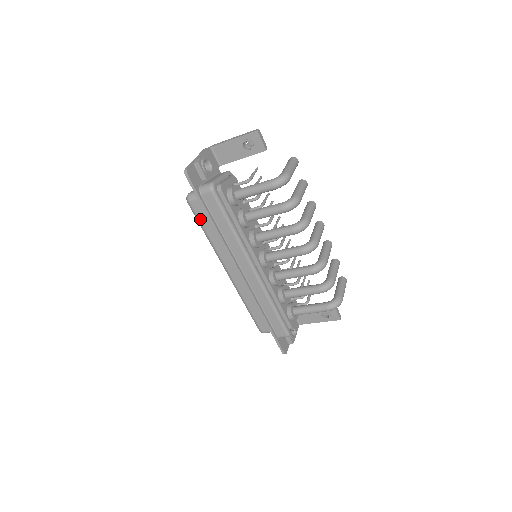
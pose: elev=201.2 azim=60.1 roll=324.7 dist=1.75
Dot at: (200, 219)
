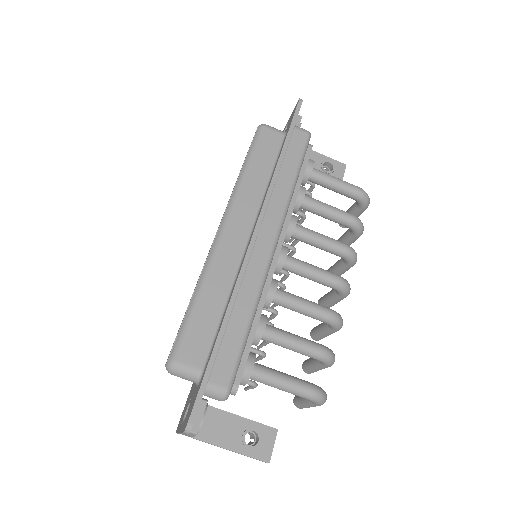
Dot at: (258, 149)
